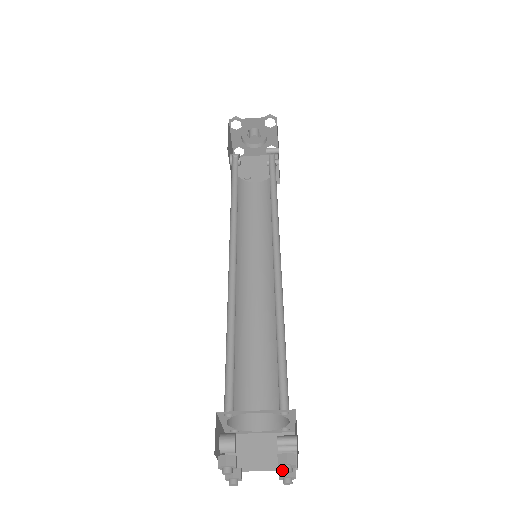
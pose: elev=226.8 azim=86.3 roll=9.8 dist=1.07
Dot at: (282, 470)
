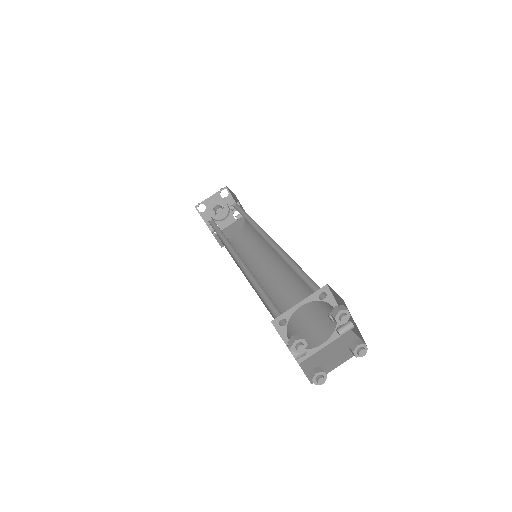
Dot at: (340, 320)
